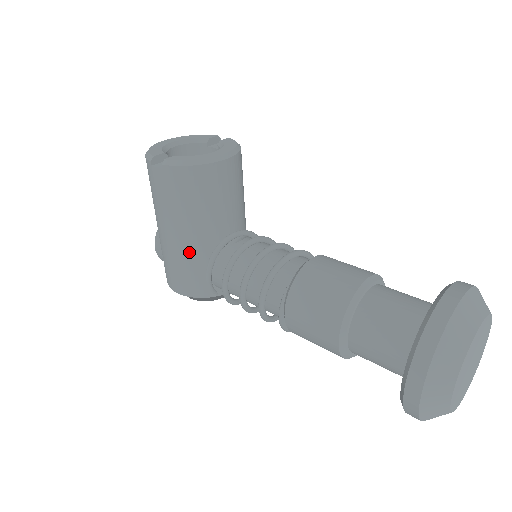
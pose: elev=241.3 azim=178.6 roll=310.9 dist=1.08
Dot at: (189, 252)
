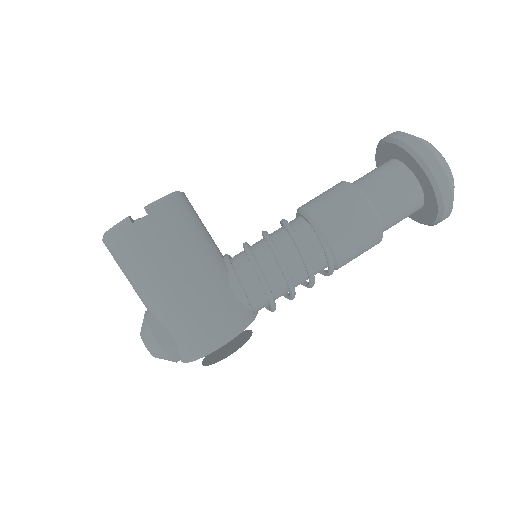
Dot at: (211, 284)
